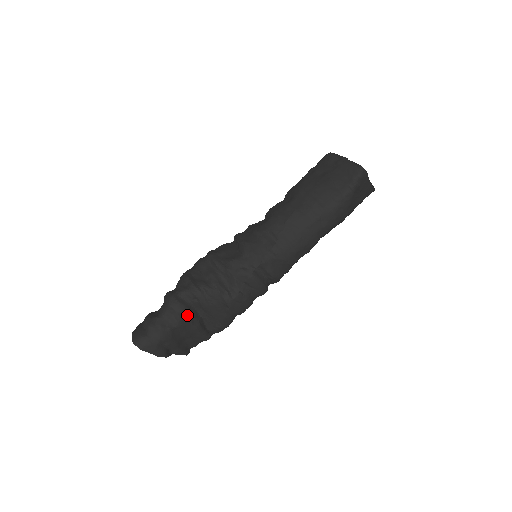
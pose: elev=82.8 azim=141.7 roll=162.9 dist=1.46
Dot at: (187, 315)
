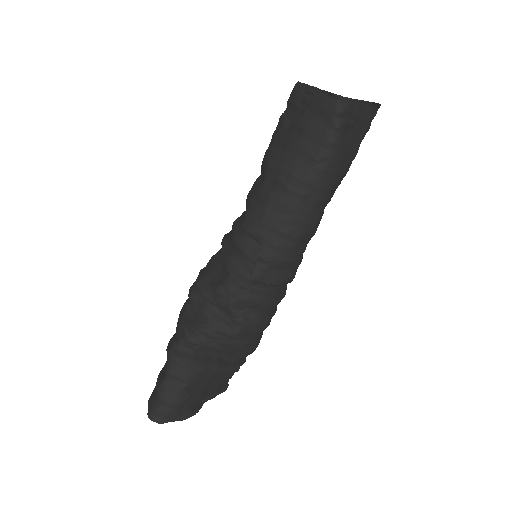
Dot at: (195, 367)
